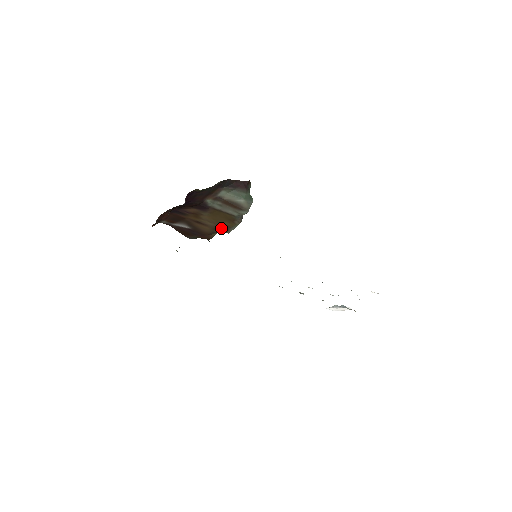
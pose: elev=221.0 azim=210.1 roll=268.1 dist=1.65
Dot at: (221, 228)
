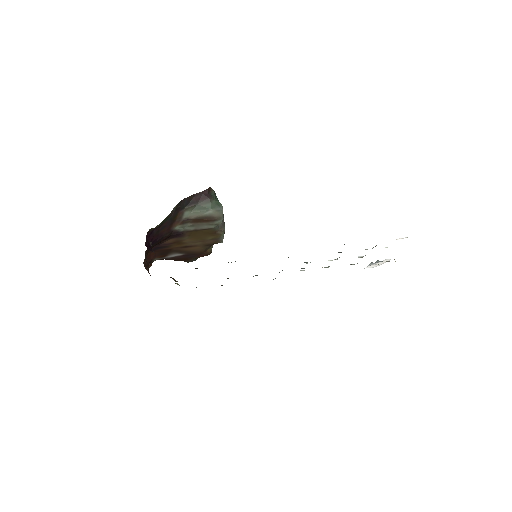
Dot at: (210, 242)
